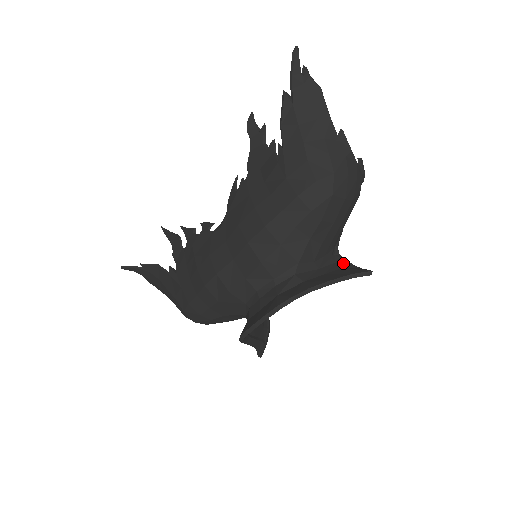
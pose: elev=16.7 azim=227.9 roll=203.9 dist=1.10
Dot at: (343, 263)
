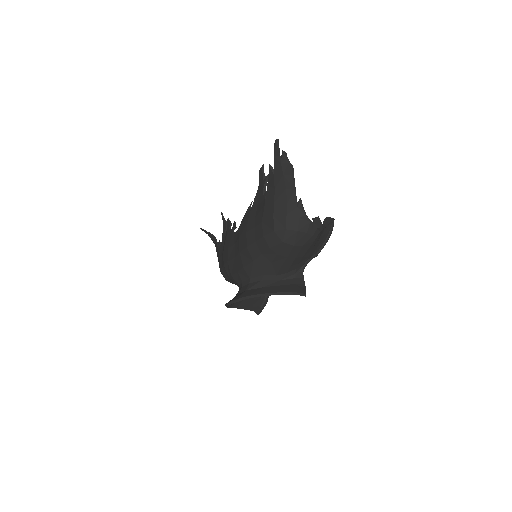
Dot at: (300, 280)
